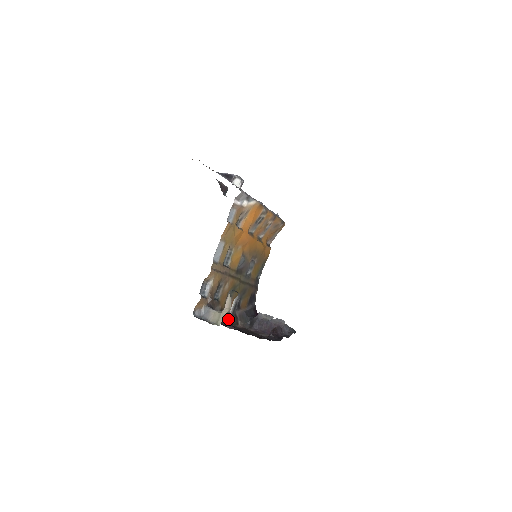
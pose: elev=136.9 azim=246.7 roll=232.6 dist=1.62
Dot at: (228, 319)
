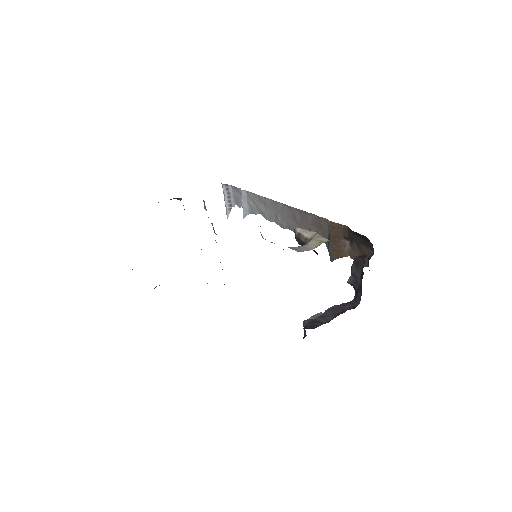
Dot at: occluded
